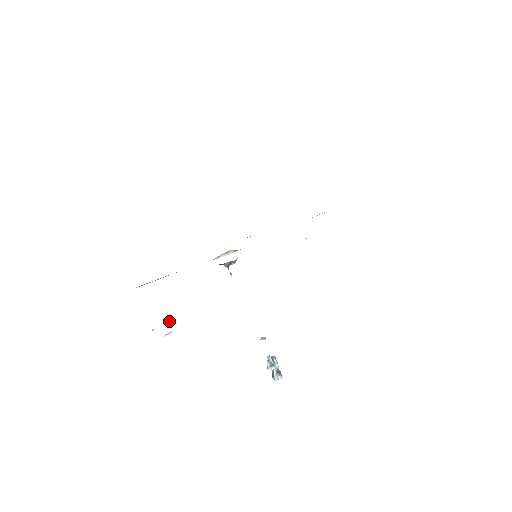
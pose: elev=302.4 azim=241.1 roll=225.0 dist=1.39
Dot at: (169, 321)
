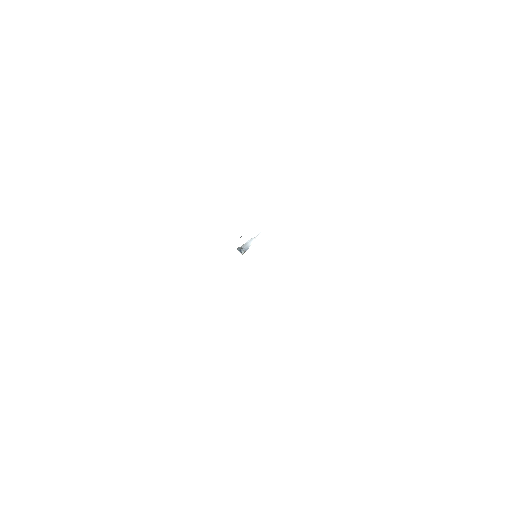
Dot at: occluded
